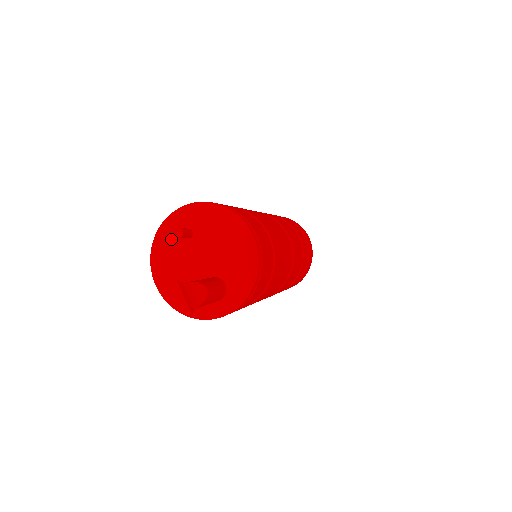
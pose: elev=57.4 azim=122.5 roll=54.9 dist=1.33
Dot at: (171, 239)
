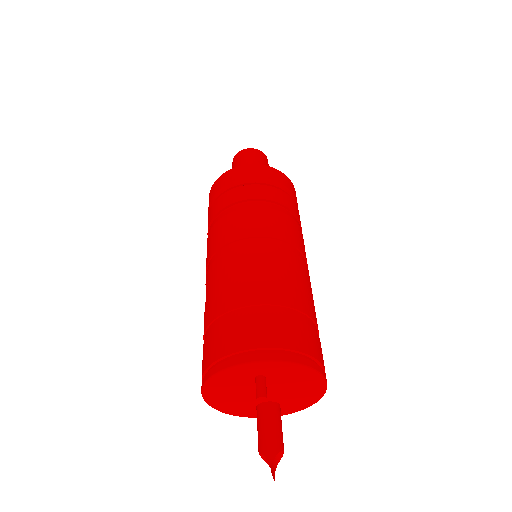
Dot at: (238, 378)
